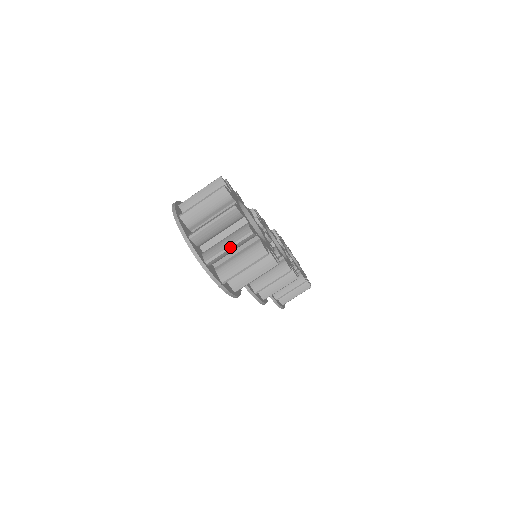
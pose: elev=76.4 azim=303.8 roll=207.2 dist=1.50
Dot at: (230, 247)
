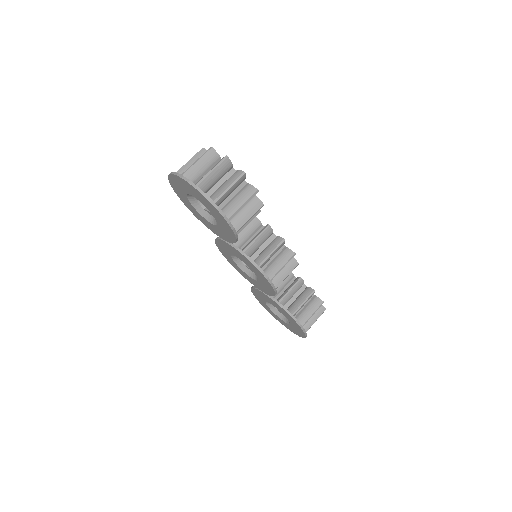
Dot at: (212, 170)
